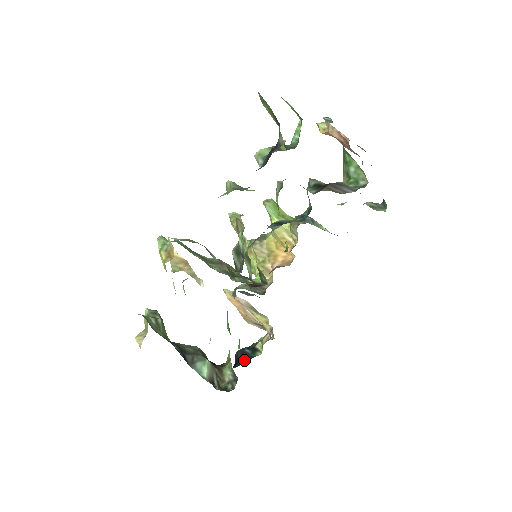
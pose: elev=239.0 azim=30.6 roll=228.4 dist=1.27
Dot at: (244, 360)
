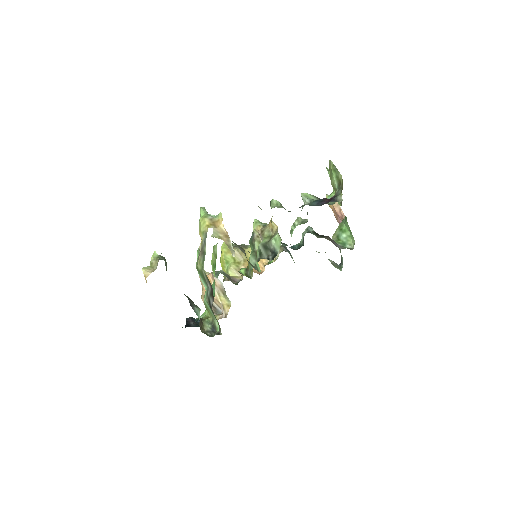
Dot at: (196, 325)
